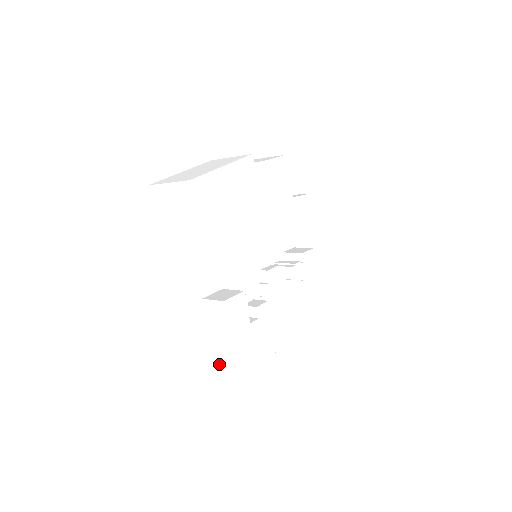
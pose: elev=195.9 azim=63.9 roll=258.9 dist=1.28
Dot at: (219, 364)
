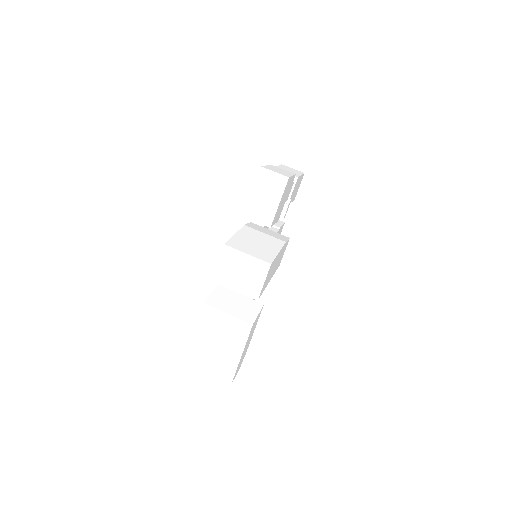
Dot at: occluded
